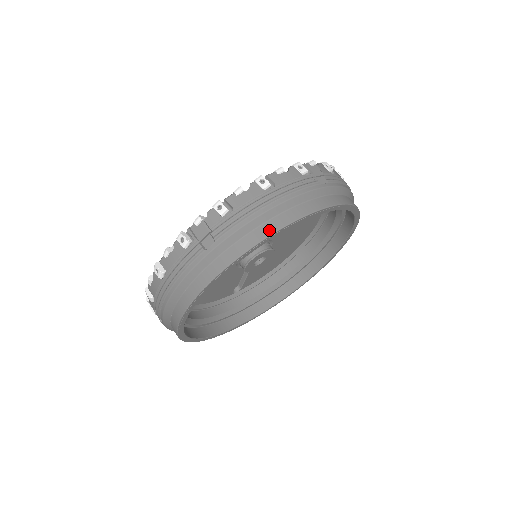
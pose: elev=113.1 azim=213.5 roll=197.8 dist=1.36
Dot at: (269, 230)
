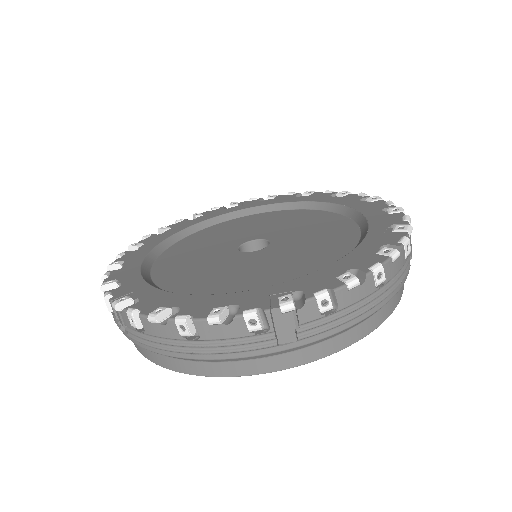
Dot at: (356, 337)
